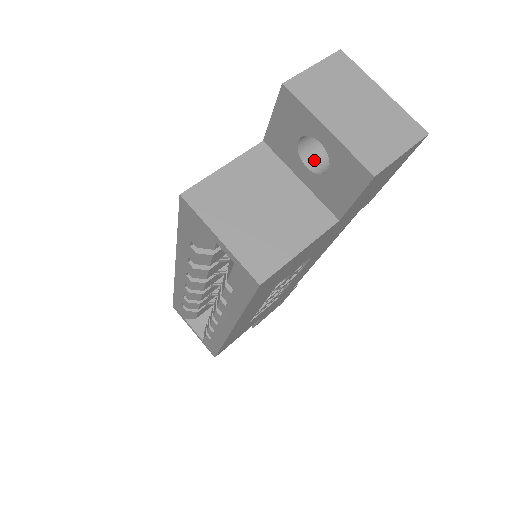
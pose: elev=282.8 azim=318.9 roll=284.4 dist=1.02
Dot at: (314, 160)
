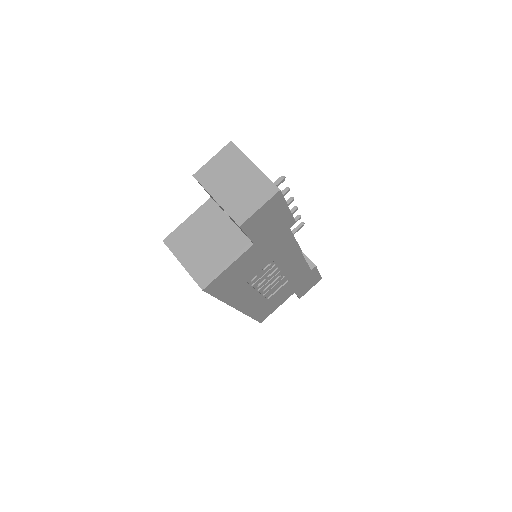
Dot at: occluded
